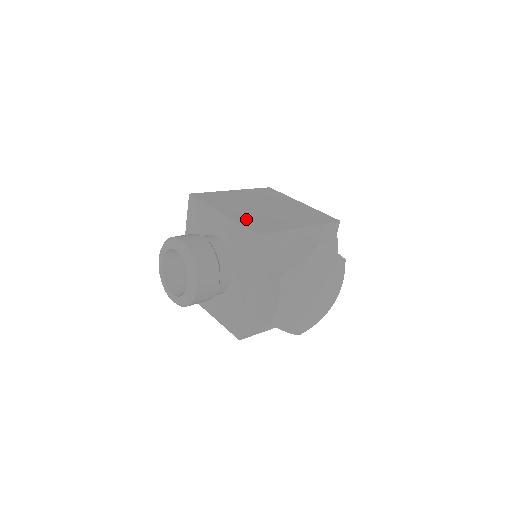
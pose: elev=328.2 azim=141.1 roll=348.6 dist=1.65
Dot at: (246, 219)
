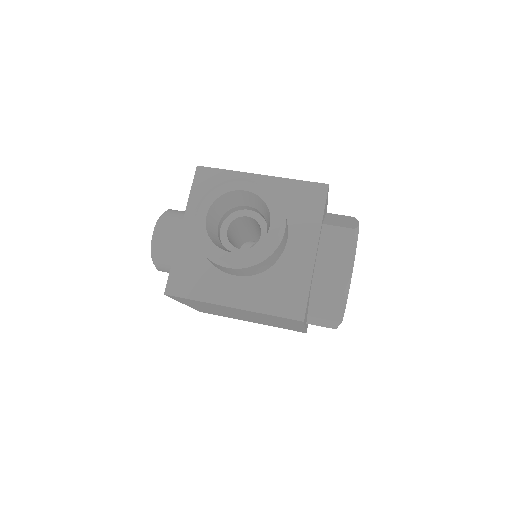
Dot at: occluded
